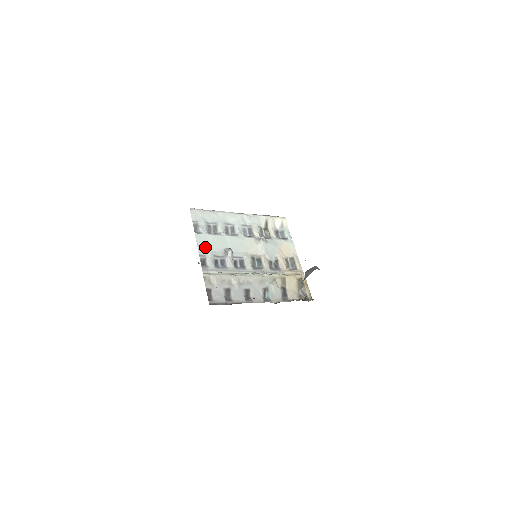
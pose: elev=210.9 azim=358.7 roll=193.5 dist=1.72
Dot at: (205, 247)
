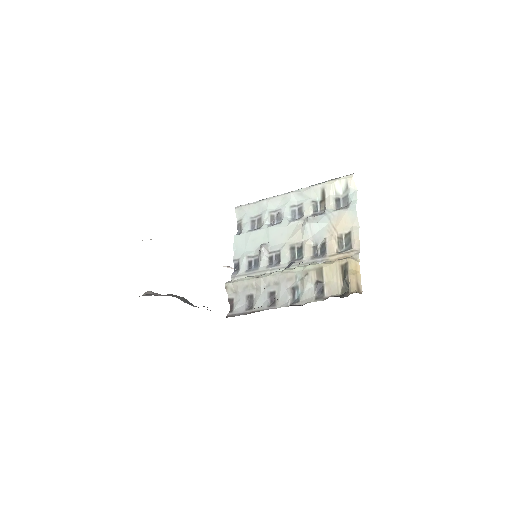
Dot at: (241, 249)
